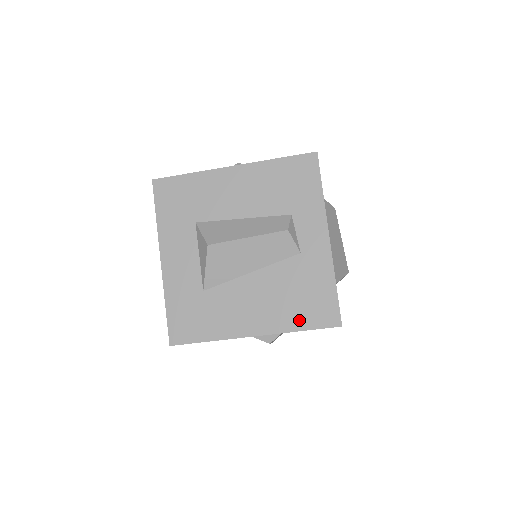
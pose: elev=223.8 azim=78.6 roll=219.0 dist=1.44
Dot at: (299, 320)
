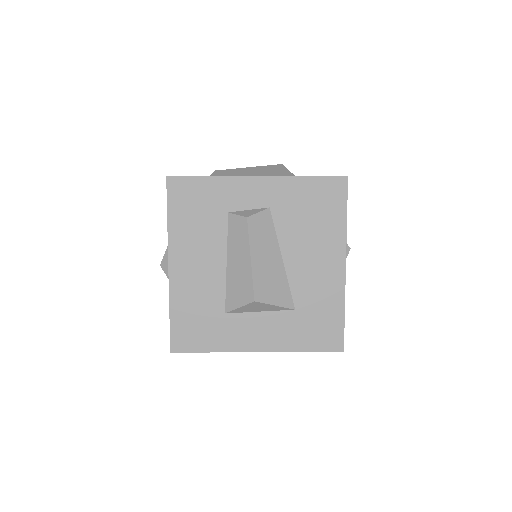
Dot at: occluded
